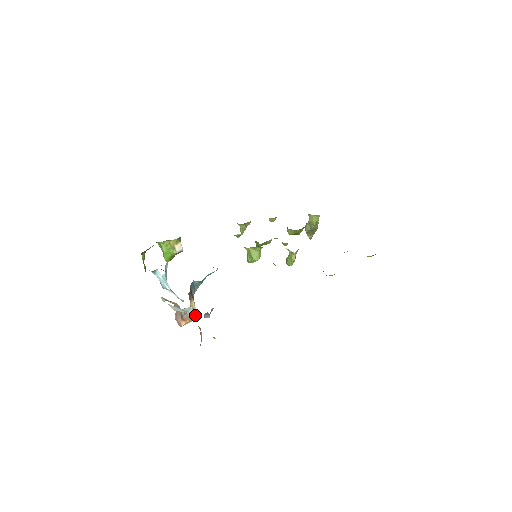
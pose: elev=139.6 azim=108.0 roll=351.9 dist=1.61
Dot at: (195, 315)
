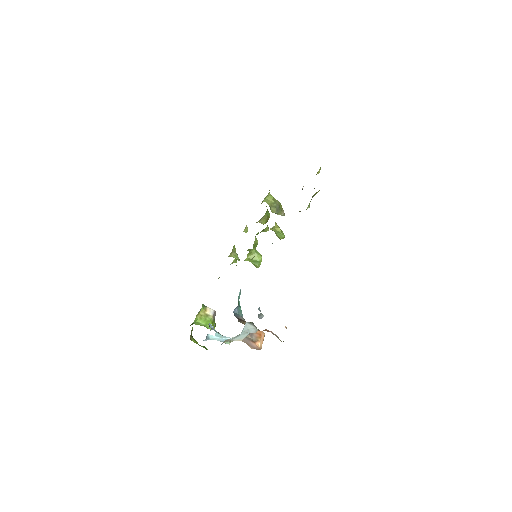
Dot at: (254, 325)
